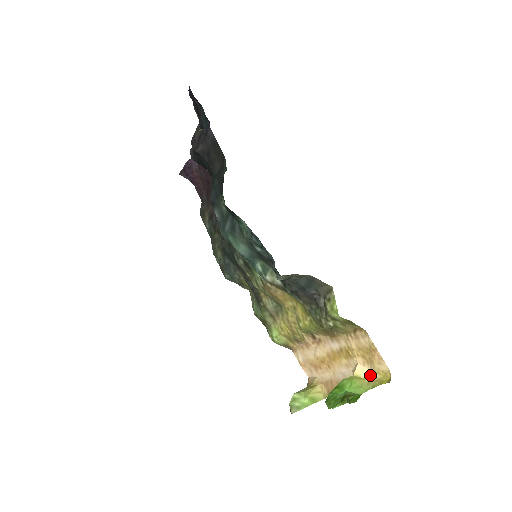
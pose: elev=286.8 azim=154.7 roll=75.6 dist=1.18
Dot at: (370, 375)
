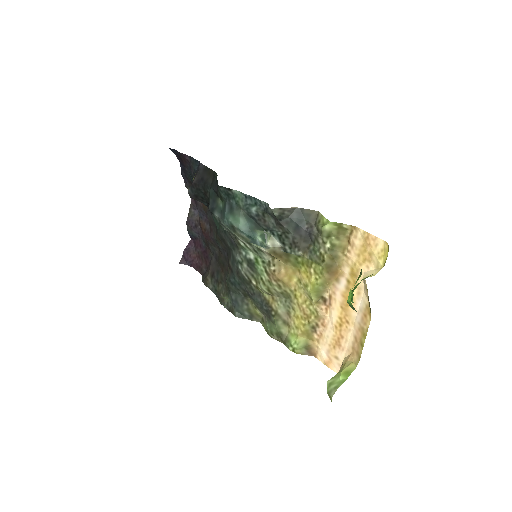
Dot at: (376, 270)
